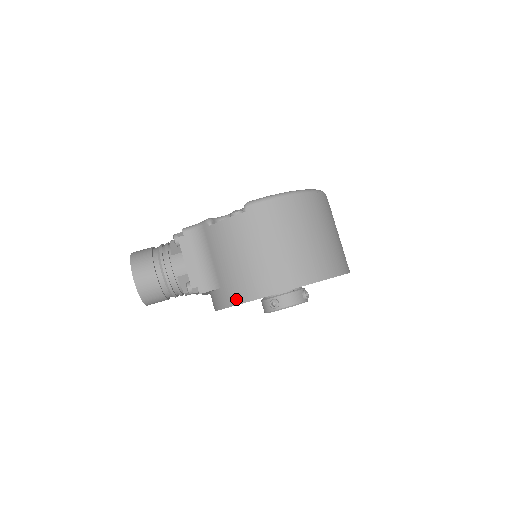
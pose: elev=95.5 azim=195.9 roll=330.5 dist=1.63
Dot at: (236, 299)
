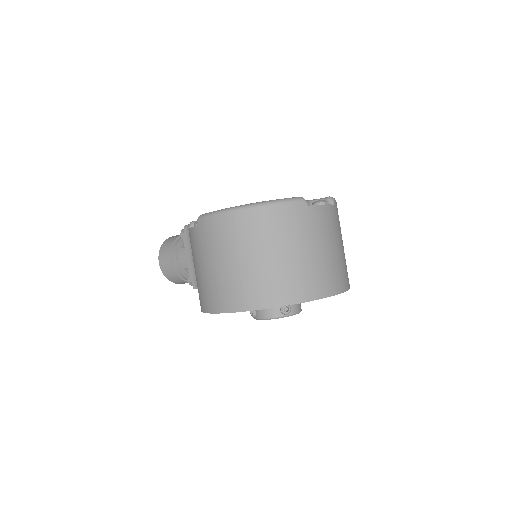
Dot at: (200, 305)
